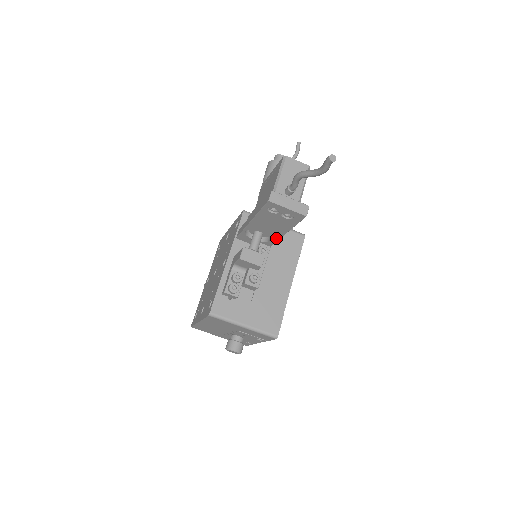
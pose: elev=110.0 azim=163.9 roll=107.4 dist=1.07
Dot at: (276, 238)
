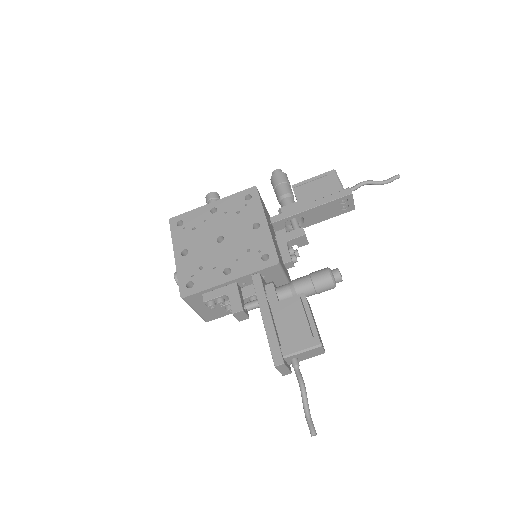
Dot at: occluded
